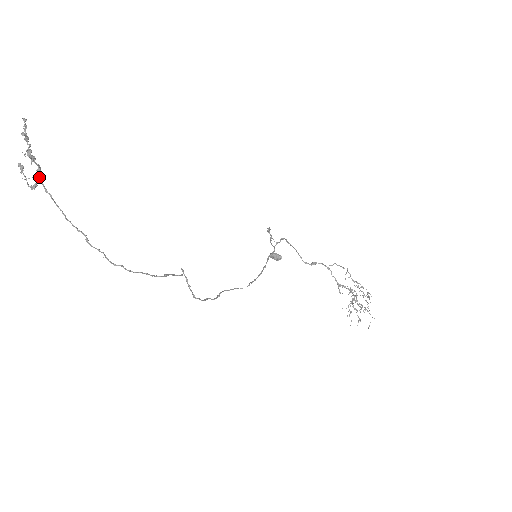
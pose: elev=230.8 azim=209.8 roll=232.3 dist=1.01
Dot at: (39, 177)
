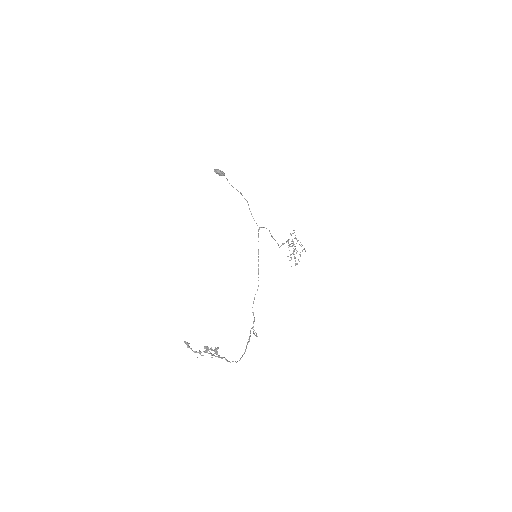
Dot at: occluded
